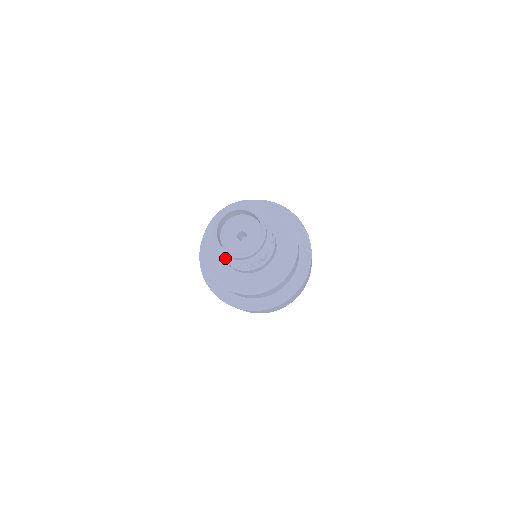
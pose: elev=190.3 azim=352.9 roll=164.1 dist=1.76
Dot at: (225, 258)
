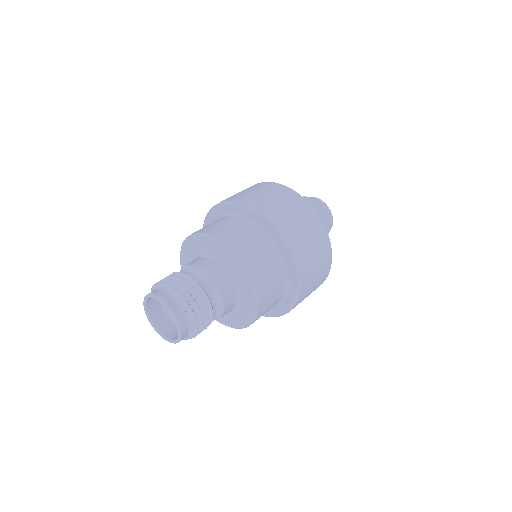
Dot at: occluded
